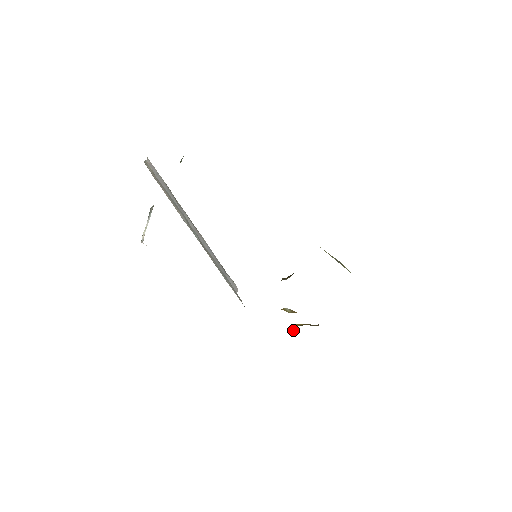
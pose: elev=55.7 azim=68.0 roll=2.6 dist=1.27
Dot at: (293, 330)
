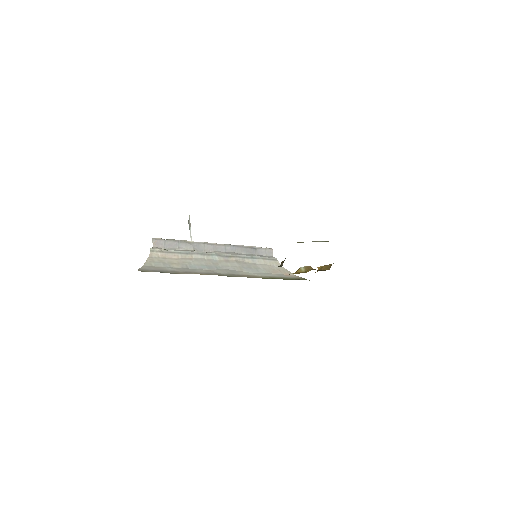
Dot at: occluded
